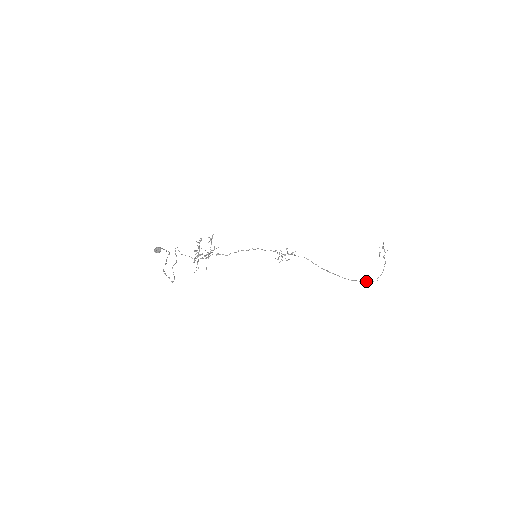
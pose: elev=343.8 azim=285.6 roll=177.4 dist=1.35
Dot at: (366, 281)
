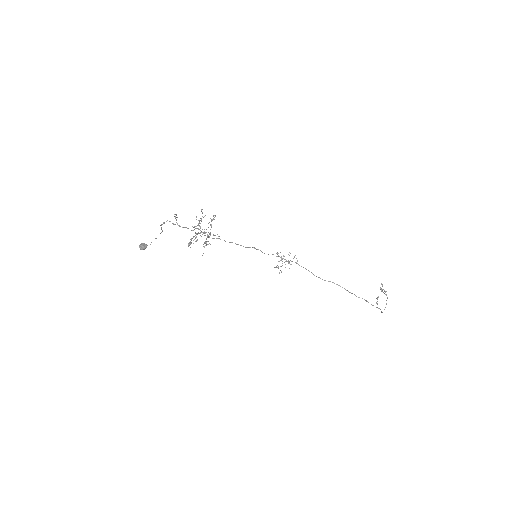
Dot at: occluded
